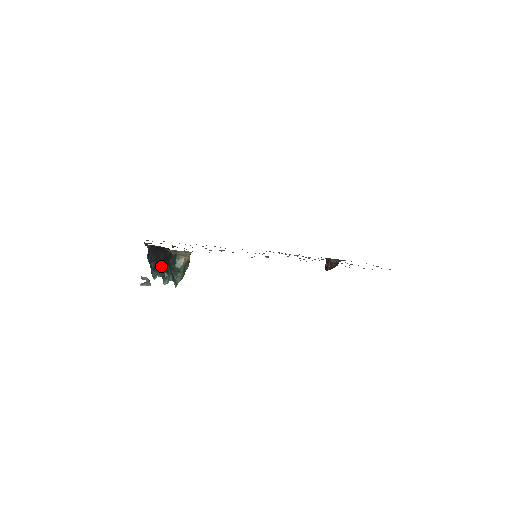
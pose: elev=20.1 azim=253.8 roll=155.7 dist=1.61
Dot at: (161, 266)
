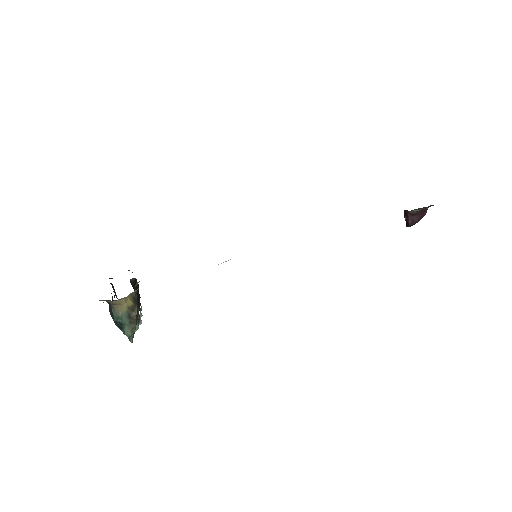
Dot at: occluded
